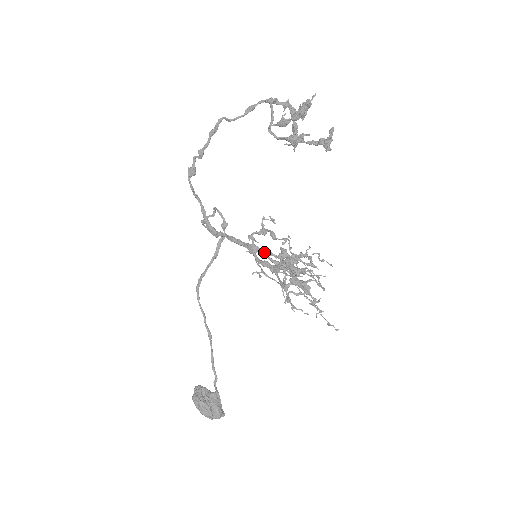
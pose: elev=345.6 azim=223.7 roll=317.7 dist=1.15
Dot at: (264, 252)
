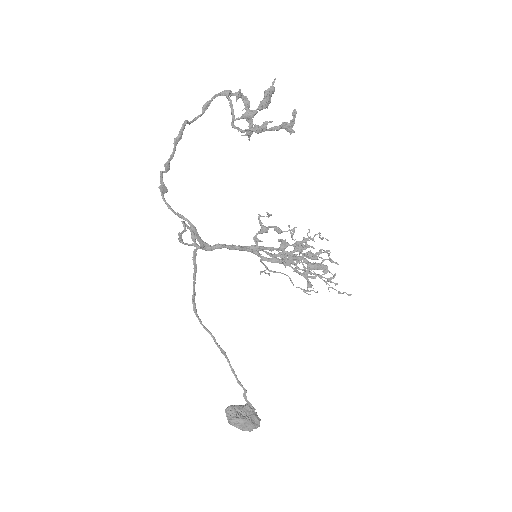
Dot at: (265, 249)
